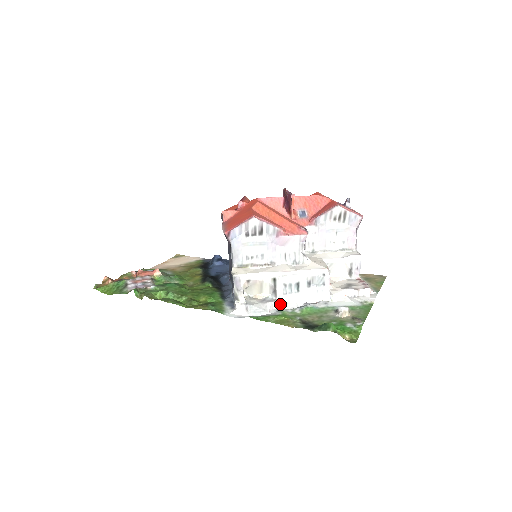
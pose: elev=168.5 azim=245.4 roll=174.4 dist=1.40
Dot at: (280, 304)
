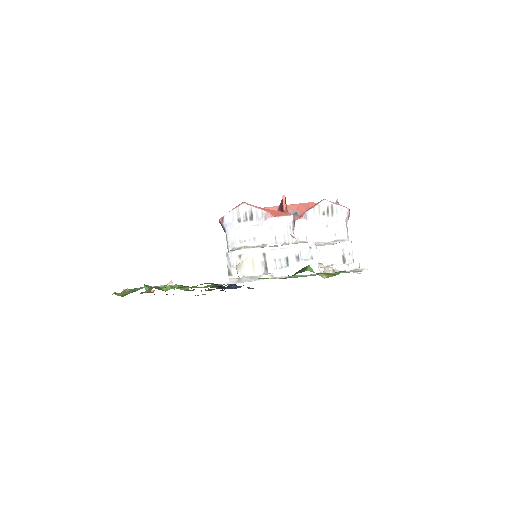
Dot at: (271, 276)
